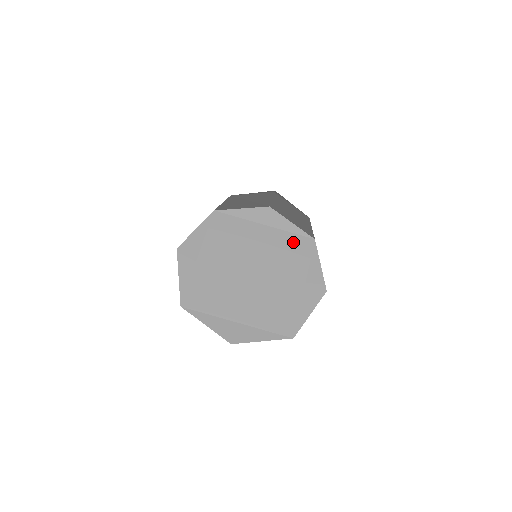
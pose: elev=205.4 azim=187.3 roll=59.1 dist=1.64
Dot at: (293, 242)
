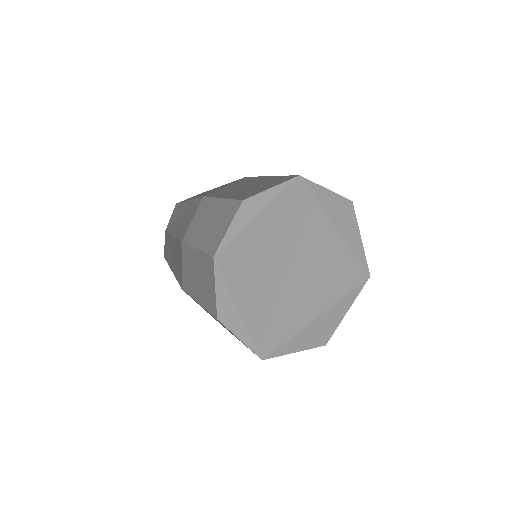
Dot at: (287, 201)
